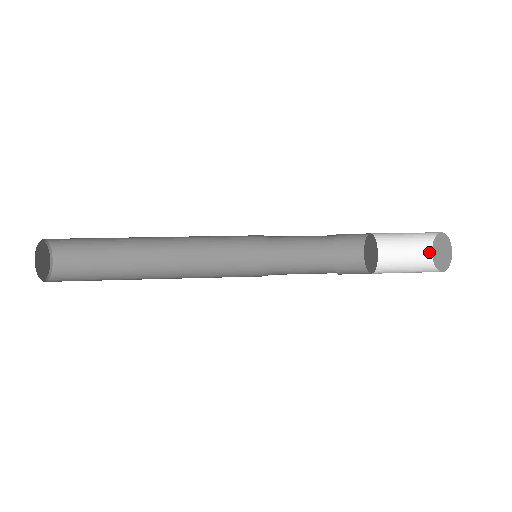
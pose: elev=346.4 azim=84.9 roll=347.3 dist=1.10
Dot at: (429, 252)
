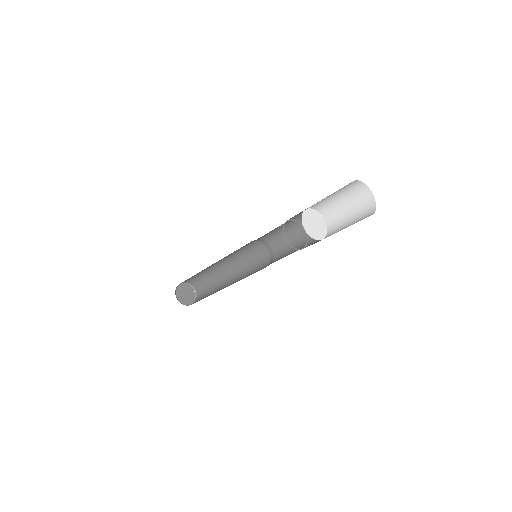
Dot at: occluded
